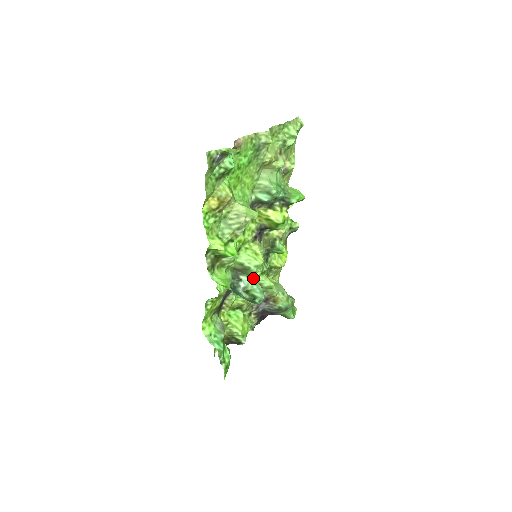
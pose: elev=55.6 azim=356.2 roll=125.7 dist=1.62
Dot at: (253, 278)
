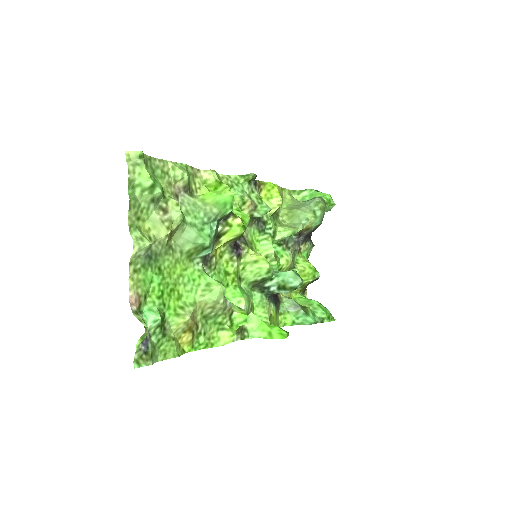
Dot at: (275, 275)
